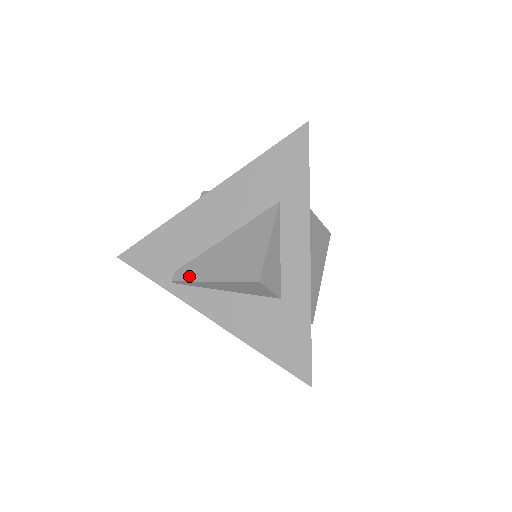
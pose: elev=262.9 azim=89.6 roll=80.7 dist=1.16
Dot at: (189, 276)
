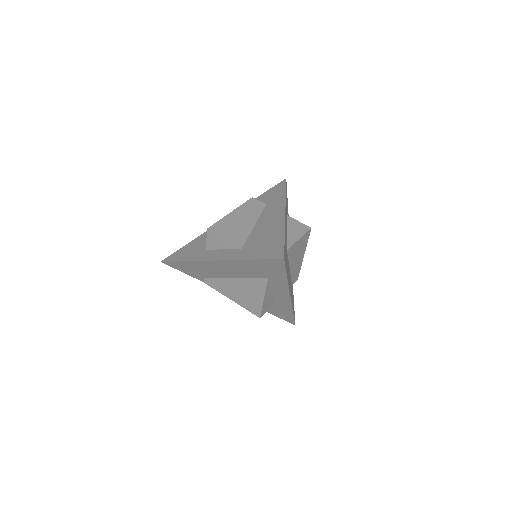
Dot at: (215, 287)
